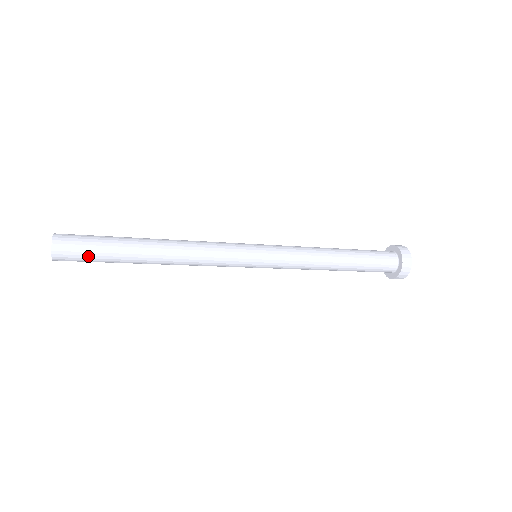
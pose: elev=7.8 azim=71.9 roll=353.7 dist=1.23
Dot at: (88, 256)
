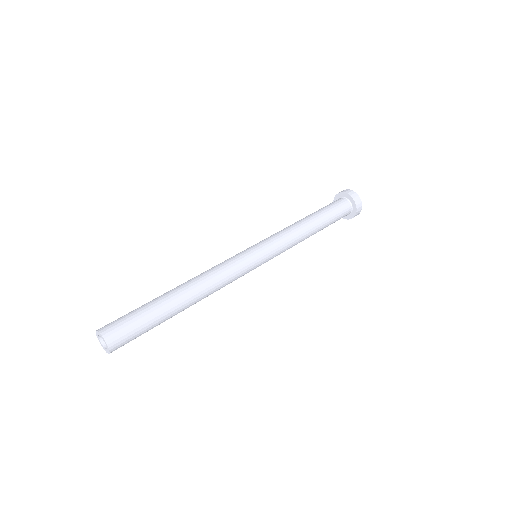
Dot at: (138, 334)
